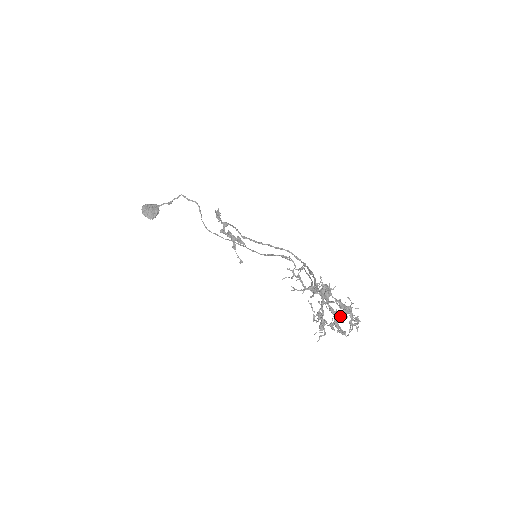
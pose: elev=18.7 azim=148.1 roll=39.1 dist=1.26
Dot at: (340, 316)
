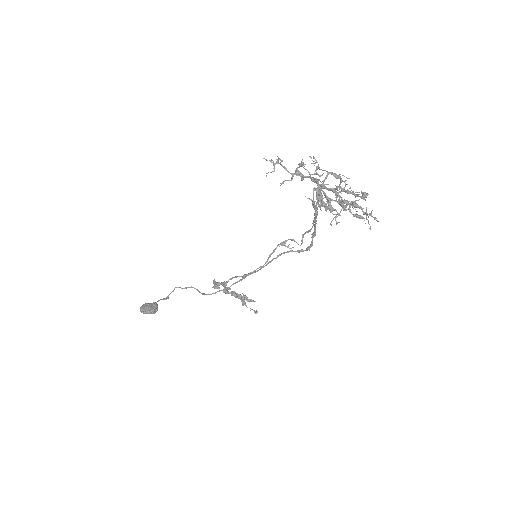
Dot at: (343, 191)
